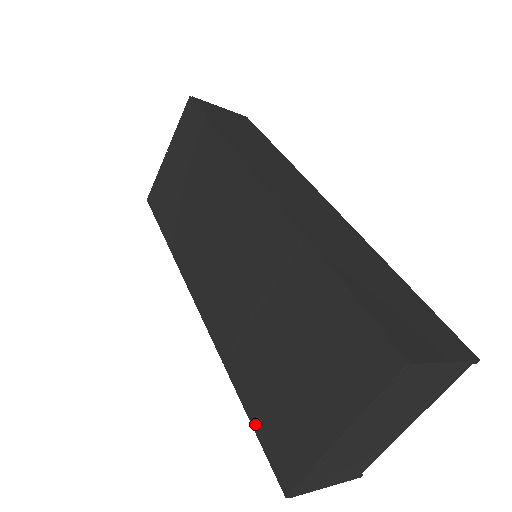
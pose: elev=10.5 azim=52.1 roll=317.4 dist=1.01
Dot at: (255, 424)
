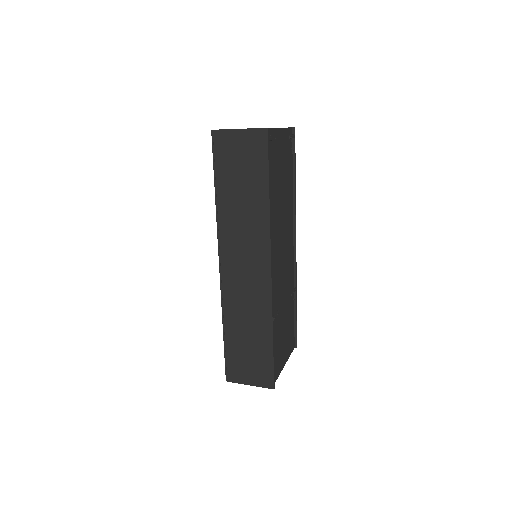
Dot at: occluded
